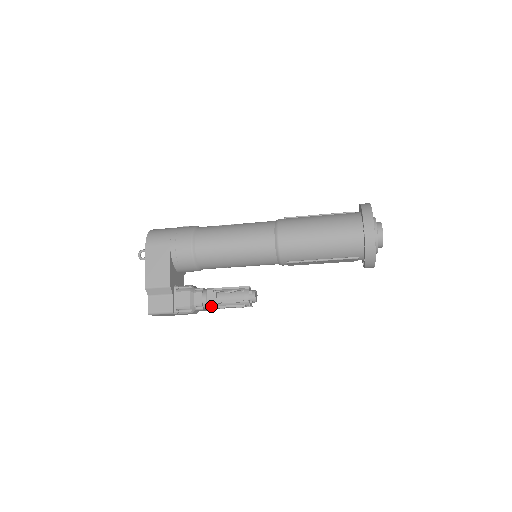
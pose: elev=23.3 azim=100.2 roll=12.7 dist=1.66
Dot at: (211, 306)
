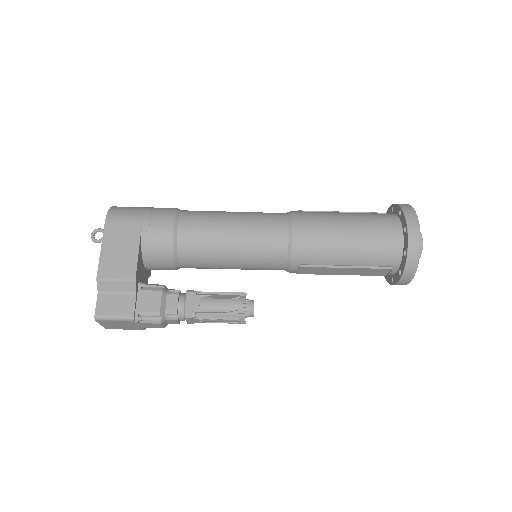
Dot at: (190, 315)
